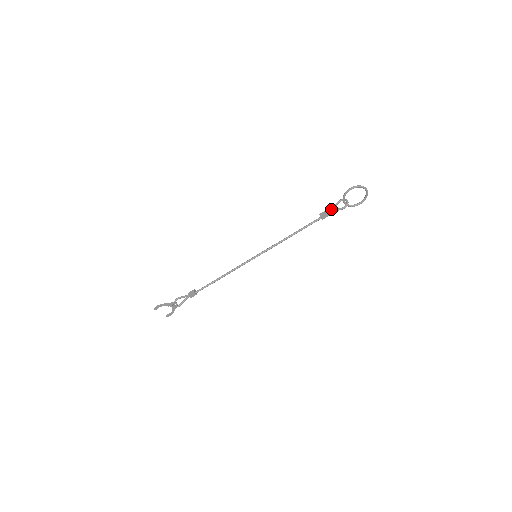
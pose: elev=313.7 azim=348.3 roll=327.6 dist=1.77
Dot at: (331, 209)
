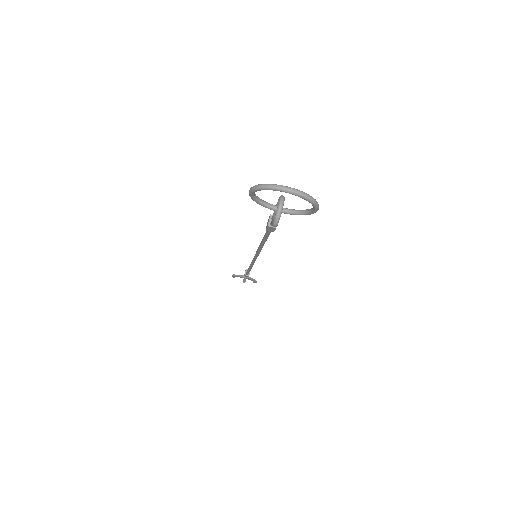
Dot at: (273, 216)
